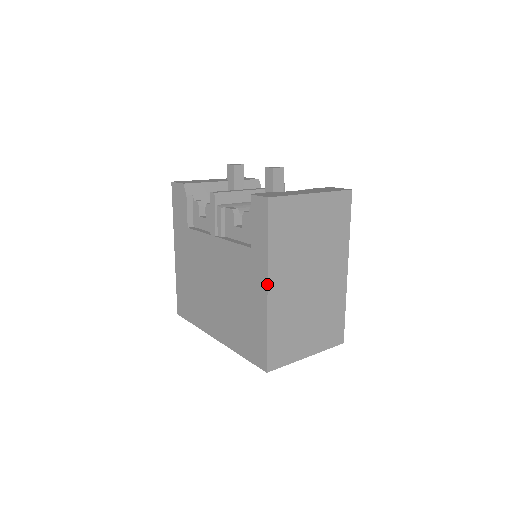
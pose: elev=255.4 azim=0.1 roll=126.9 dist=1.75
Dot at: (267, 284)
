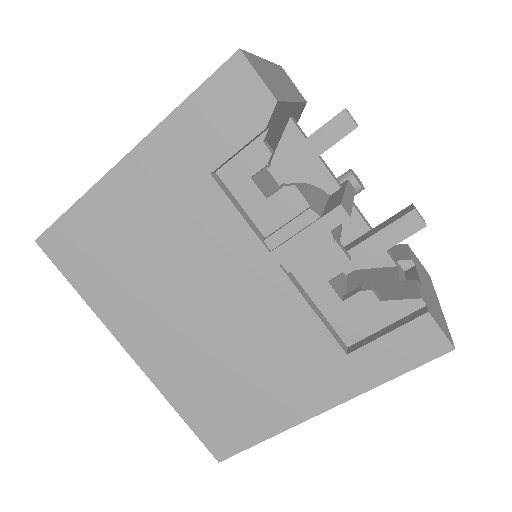
Dot at: occluded
